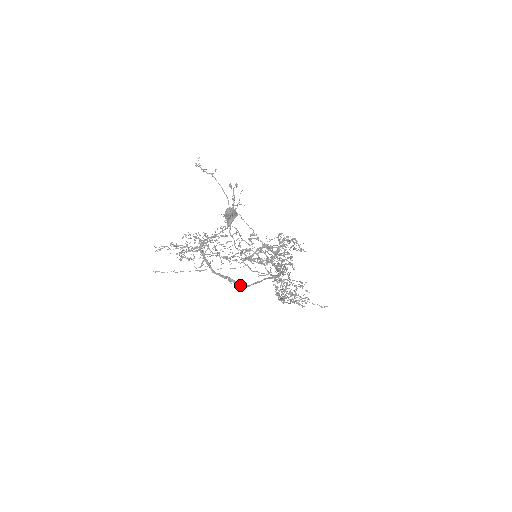
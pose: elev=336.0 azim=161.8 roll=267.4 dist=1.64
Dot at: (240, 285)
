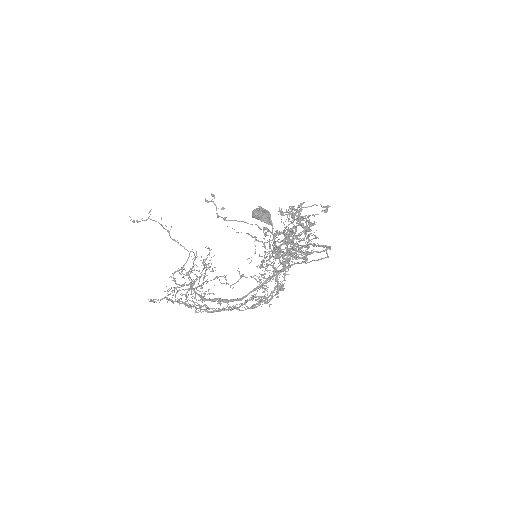
Dot at: (233, 301)
